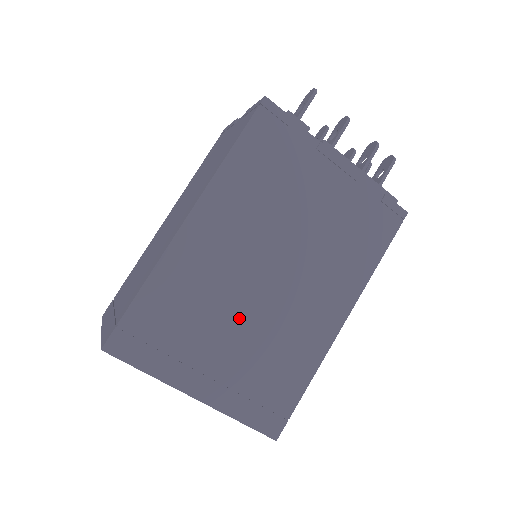
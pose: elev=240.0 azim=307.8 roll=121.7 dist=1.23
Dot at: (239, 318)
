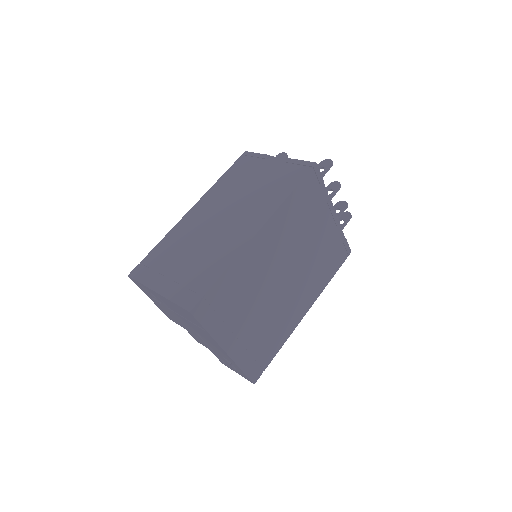
Dot at: (262, 302)
